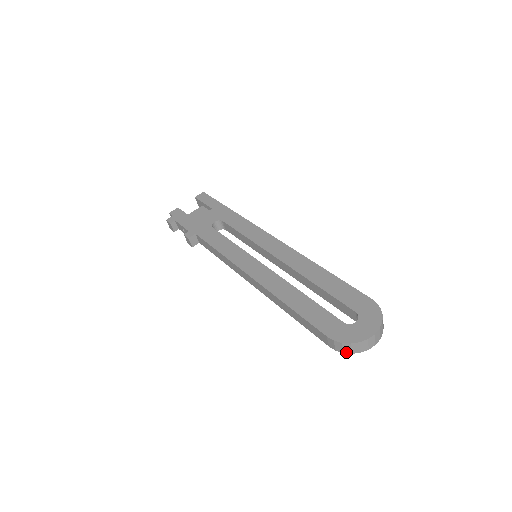
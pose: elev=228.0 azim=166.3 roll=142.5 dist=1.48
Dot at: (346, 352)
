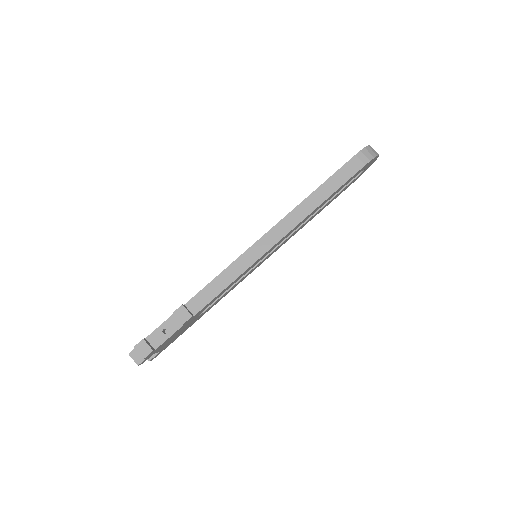
Dot at: (374, 156)
